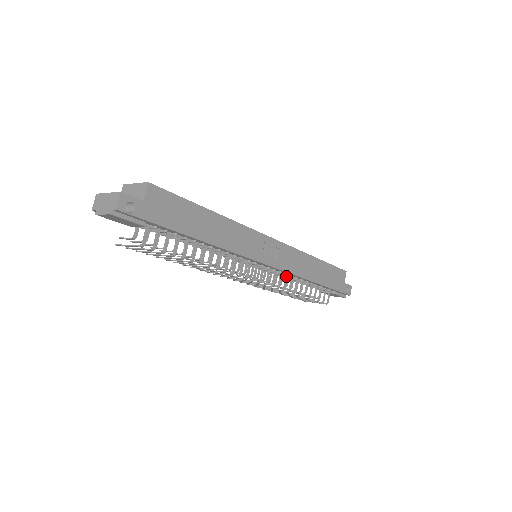
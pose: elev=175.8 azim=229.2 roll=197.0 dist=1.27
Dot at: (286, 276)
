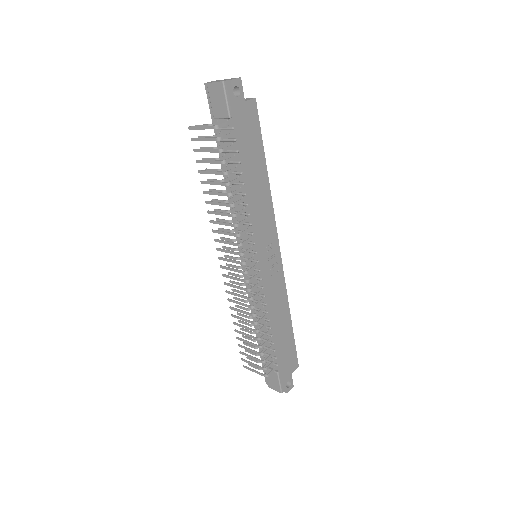
Dot at: (262, 299)
